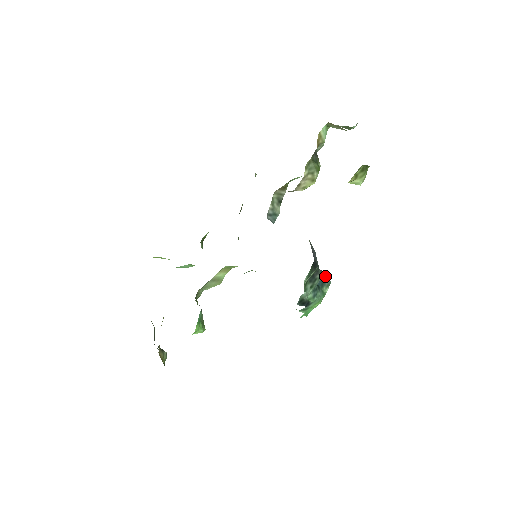
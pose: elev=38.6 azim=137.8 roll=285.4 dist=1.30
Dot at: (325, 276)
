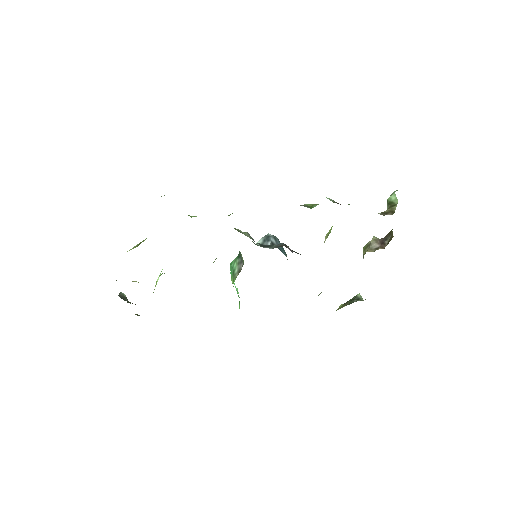
Dot at: occluded
